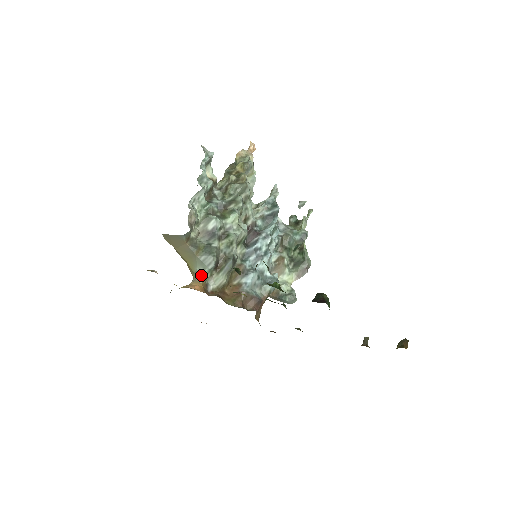
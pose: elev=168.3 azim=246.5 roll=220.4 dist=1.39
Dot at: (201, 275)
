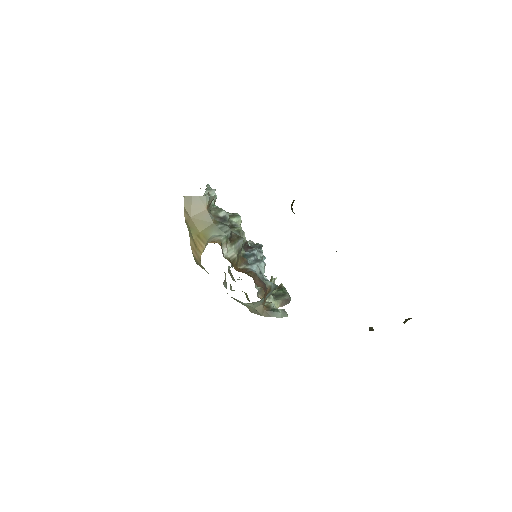
Dot at: (218, 238)
